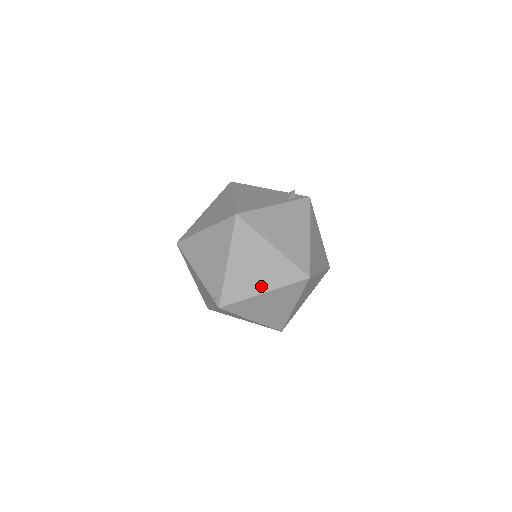
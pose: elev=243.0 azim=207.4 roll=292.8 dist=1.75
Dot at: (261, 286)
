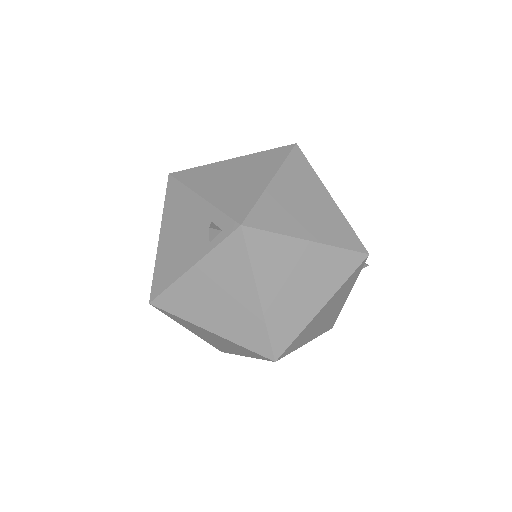
Dot at: (236, 352)
